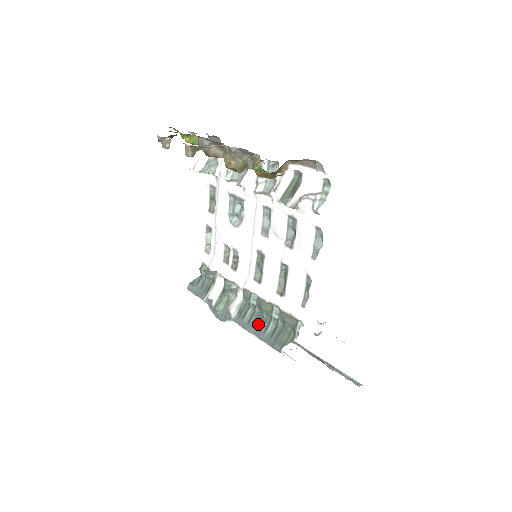
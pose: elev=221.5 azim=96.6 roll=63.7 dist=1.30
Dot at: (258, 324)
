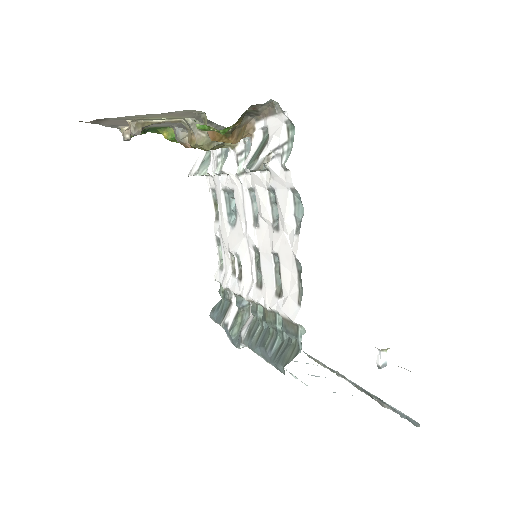
Dot at: (264, 342)
